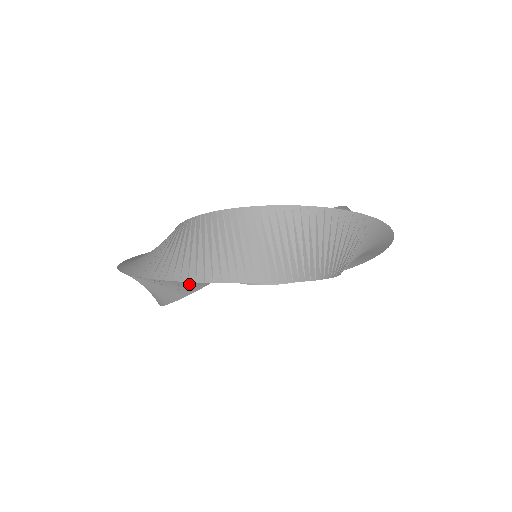
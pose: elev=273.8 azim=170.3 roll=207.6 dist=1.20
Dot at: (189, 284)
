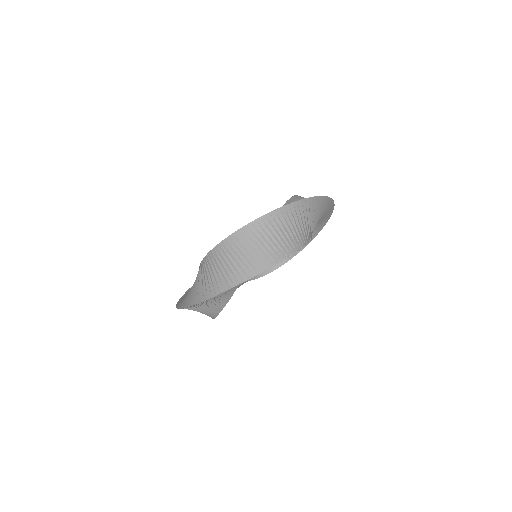
Dot at: (226, 294)
